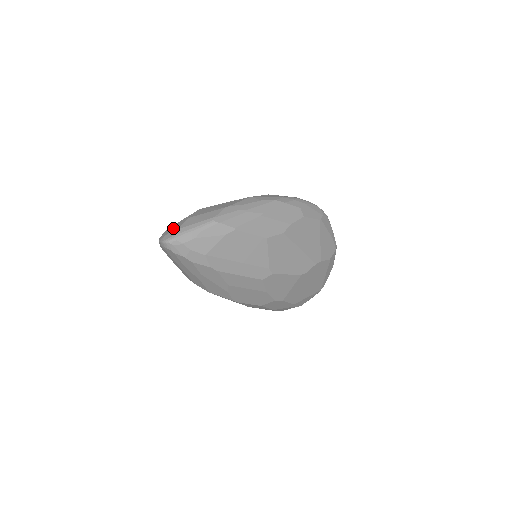
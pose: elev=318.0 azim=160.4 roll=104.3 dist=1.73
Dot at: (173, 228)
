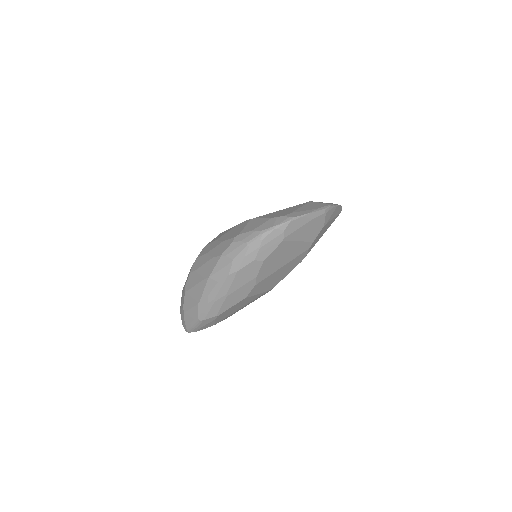
Dot at: (182, 319)
